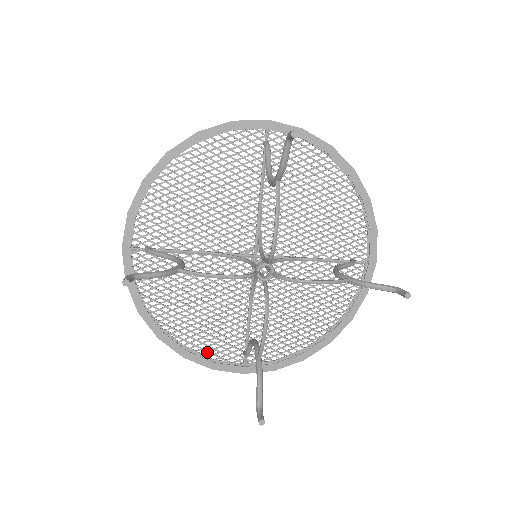
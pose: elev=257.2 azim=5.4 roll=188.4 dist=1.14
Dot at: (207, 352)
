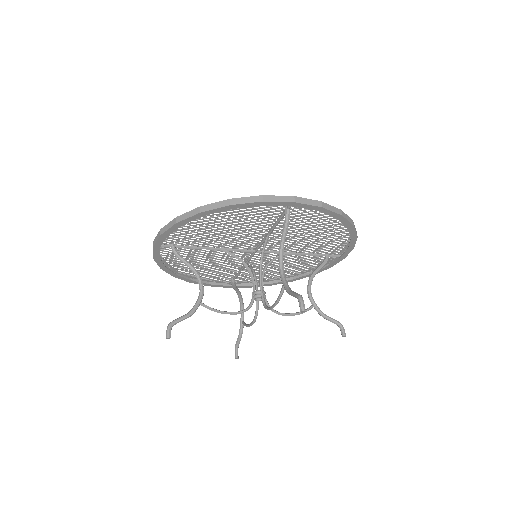
Dot at: (206, 278)
